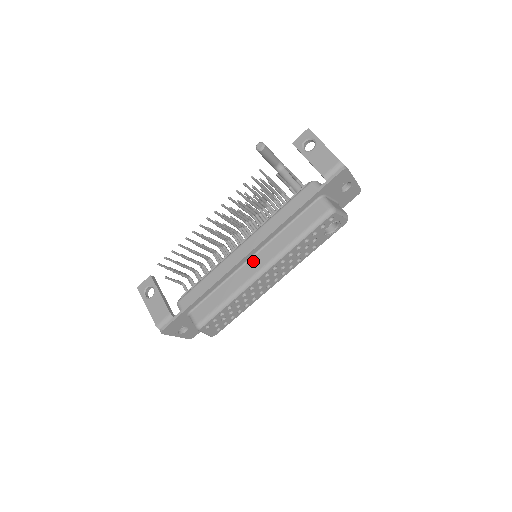
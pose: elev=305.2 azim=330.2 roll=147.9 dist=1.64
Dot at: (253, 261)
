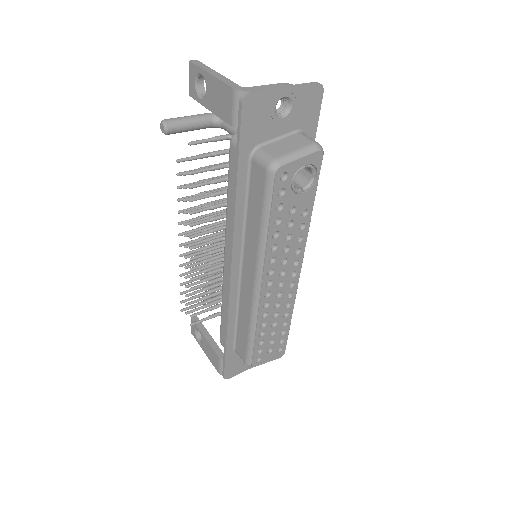
Dot at: (244, 275)
